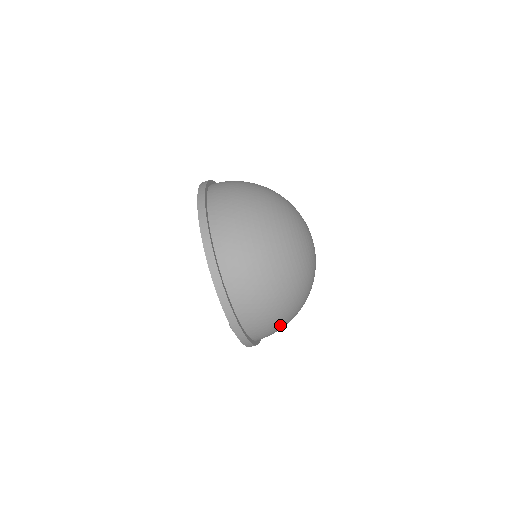
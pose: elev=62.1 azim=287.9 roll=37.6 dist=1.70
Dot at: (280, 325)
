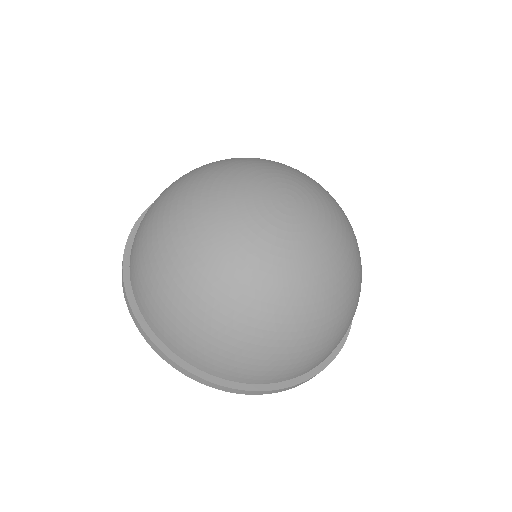
Dot at: (298, 354)
